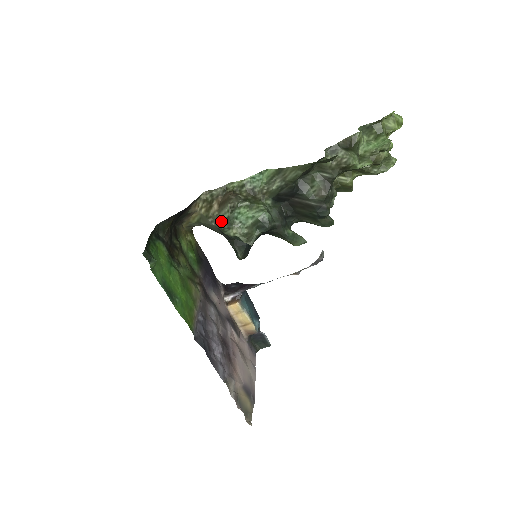
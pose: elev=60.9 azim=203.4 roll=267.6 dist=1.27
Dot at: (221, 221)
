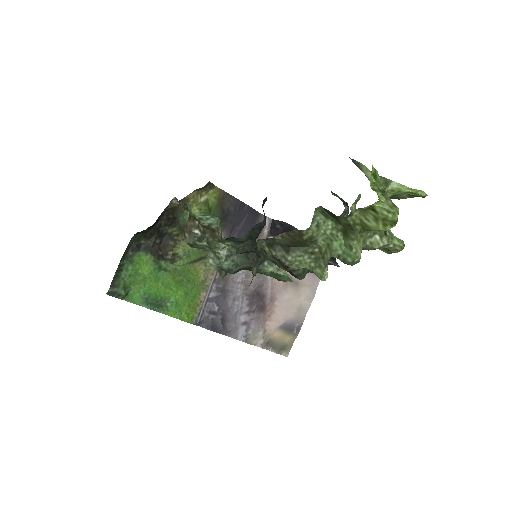
Dot at: occluded
